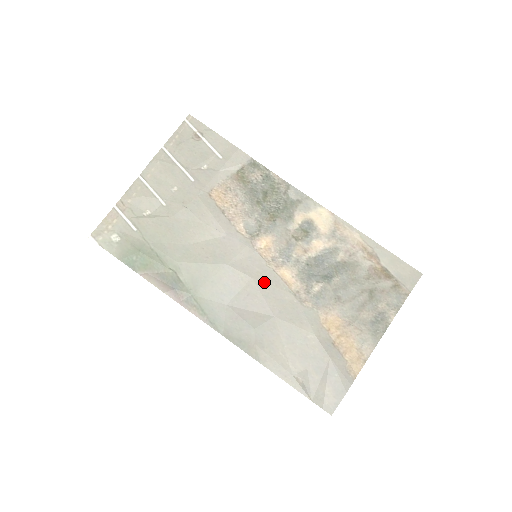
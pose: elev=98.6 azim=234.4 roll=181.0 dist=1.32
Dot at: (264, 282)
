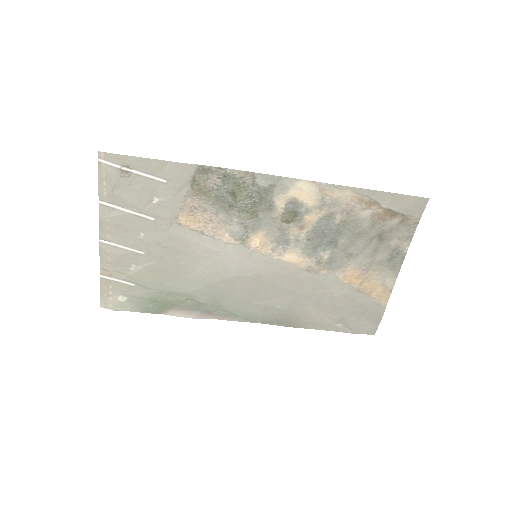
Dot at: (275, 273)
